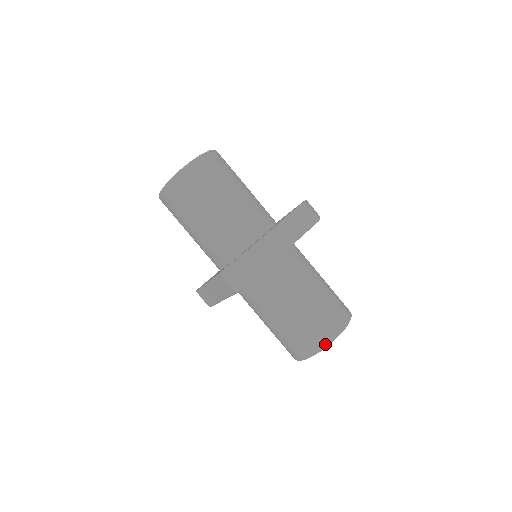
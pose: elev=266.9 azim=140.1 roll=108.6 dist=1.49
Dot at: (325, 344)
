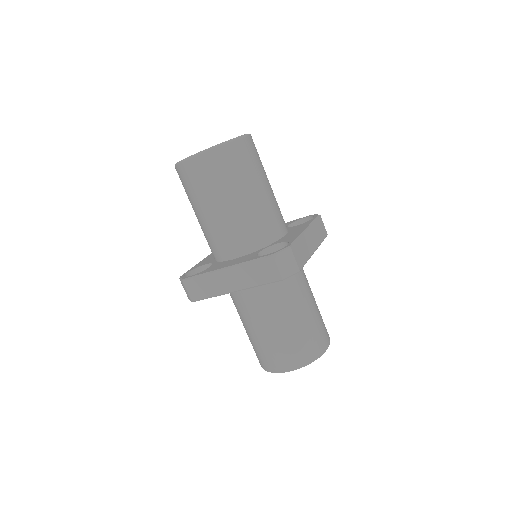
Dot at: (319, 355)
